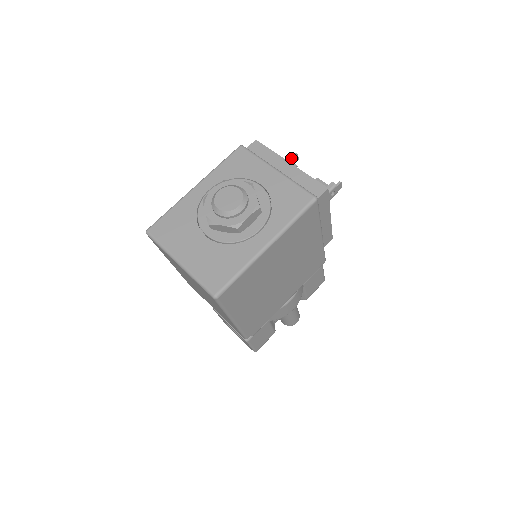
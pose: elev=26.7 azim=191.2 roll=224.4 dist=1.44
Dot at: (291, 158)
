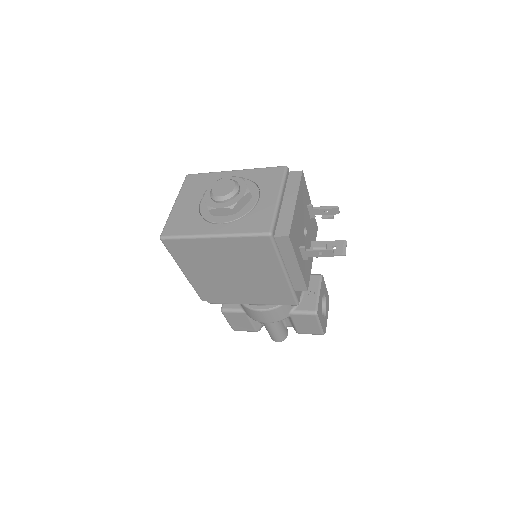
Dot at: (328, 207)
